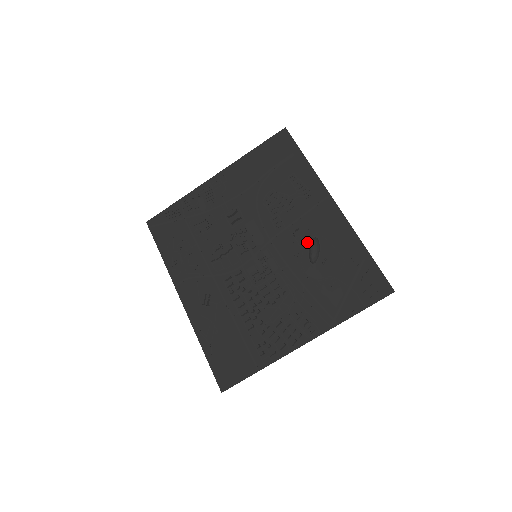
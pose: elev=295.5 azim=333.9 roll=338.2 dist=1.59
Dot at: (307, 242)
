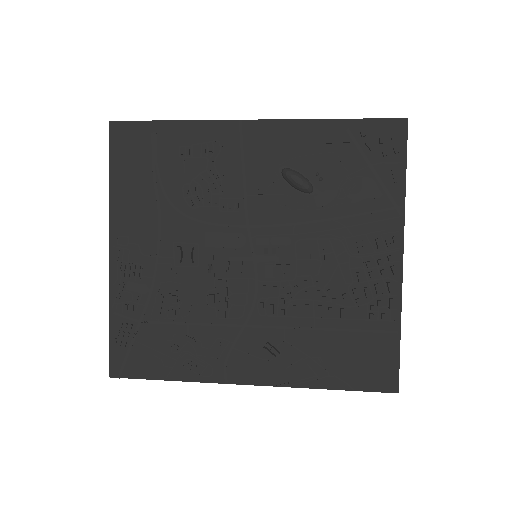
Dot at: (281, 183)
